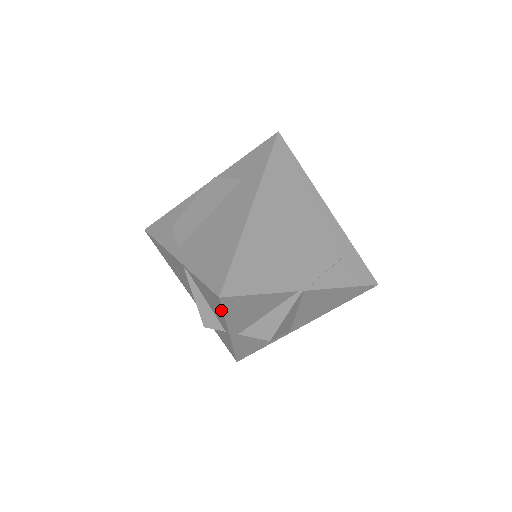
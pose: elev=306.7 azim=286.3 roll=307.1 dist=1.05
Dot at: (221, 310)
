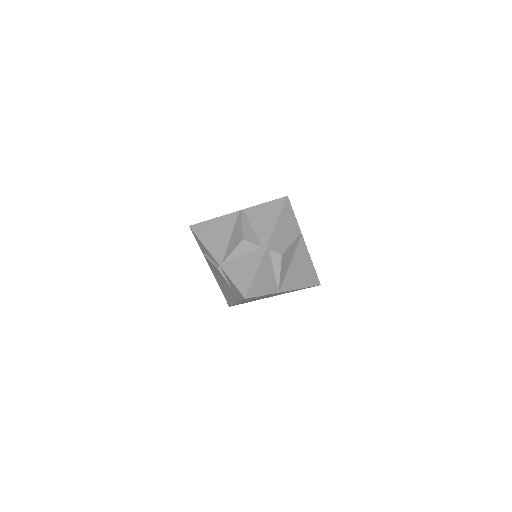
Dot at: occluded
